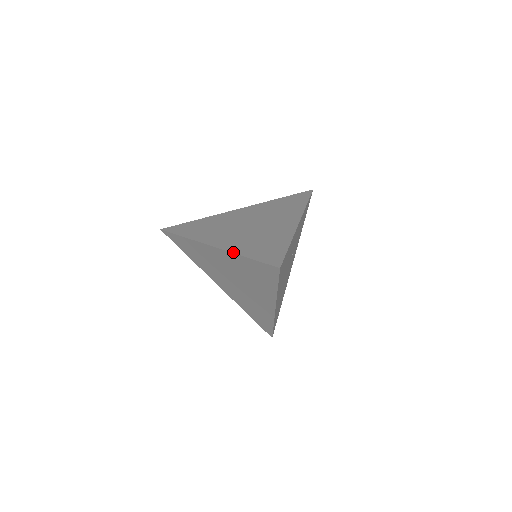
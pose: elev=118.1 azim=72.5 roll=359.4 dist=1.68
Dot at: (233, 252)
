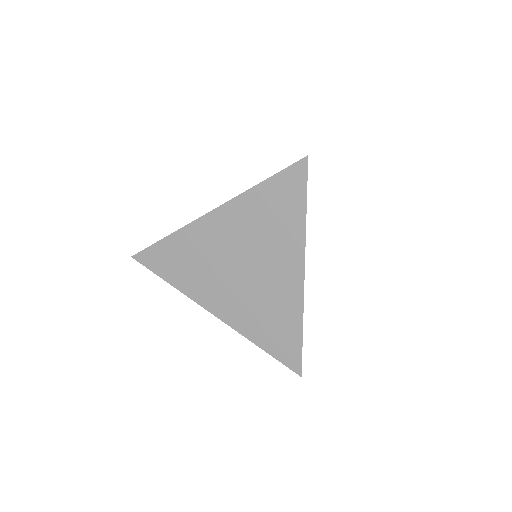
Dot at: (242, 193)
